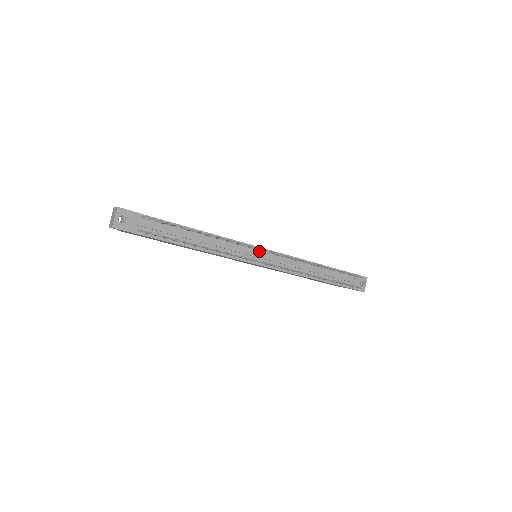
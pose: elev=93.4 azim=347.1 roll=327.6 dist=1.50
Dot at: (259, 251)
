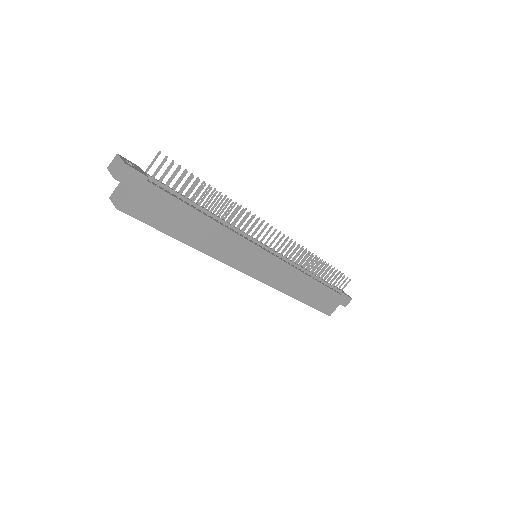
Dot at: occluded
